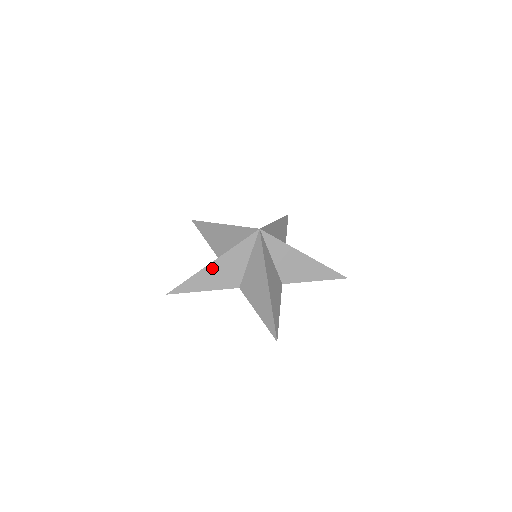
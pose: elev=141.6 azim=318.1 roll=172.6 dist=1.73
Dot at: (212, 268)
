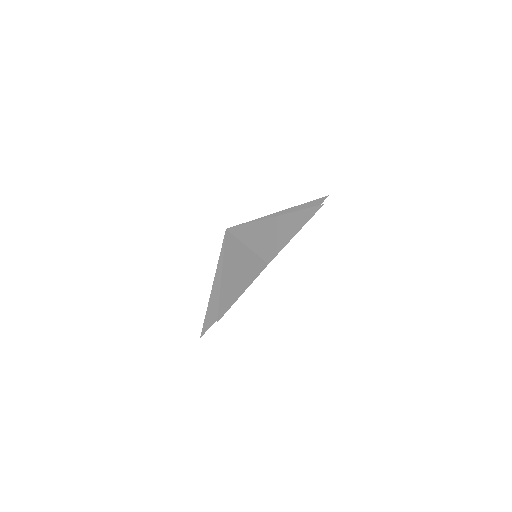
Dot at: (228, 274)
